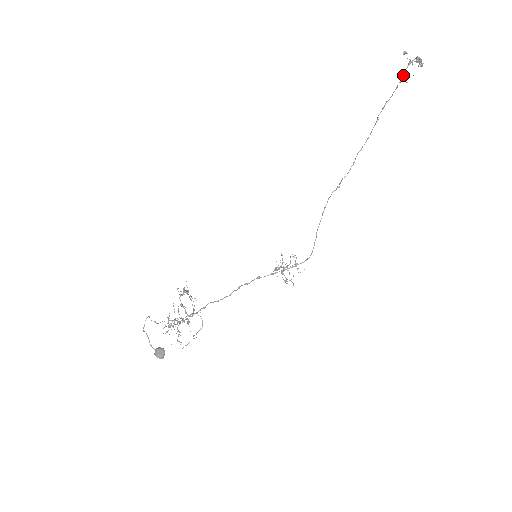
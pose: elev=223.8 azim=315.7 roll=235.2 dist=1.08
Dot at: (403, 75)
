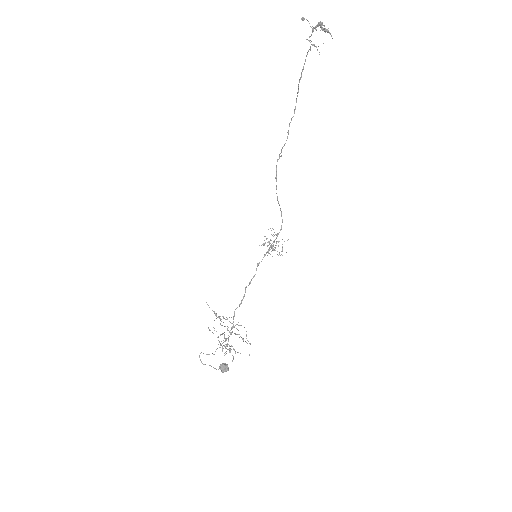
Dot at: occluded
